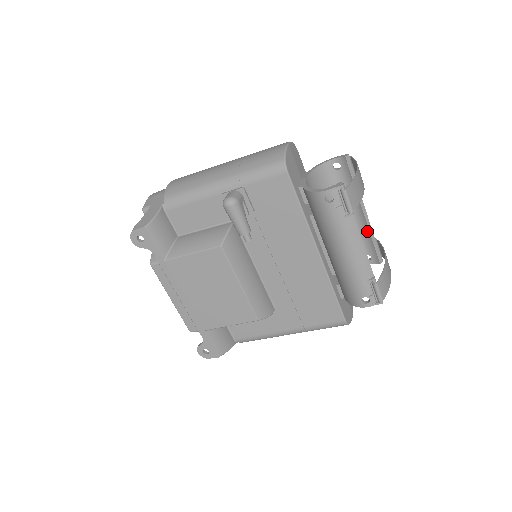
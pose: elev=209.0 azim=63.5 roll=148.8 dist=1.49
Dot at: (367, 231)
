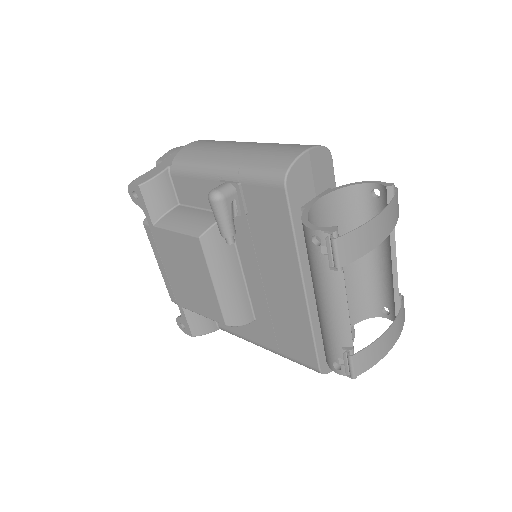
Dot at: (391, 283)
